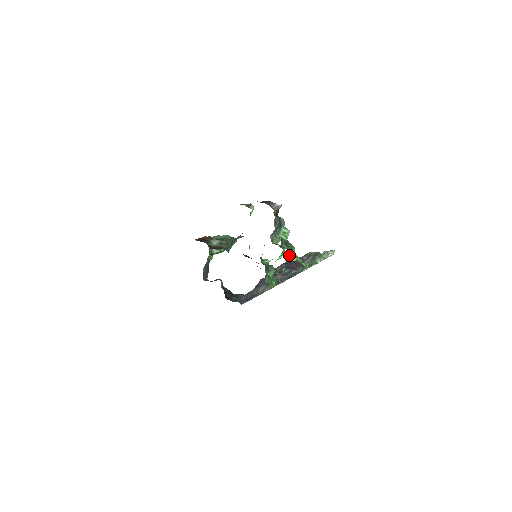
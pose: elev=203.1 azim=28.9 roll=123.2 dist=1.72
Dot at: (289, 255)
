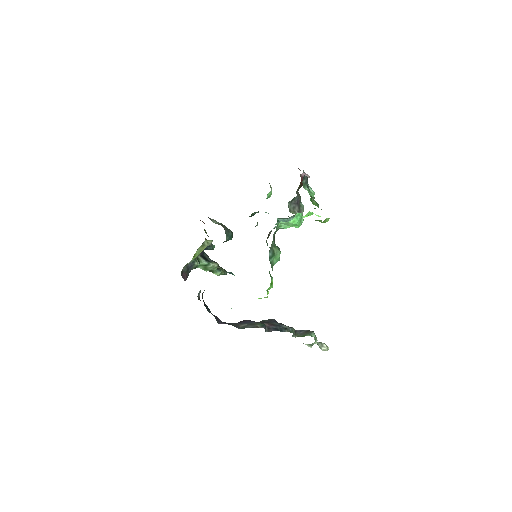
Dot at: (313, 202)
